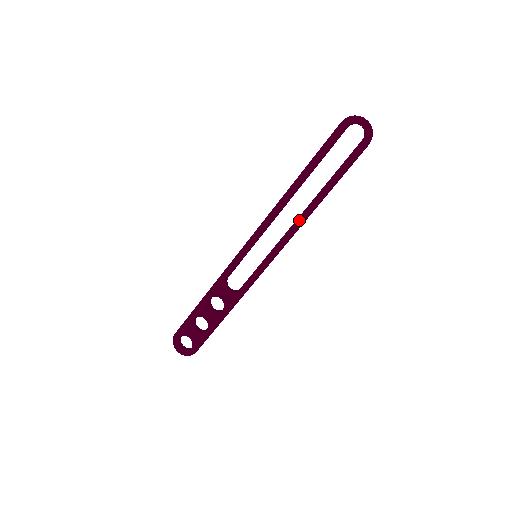
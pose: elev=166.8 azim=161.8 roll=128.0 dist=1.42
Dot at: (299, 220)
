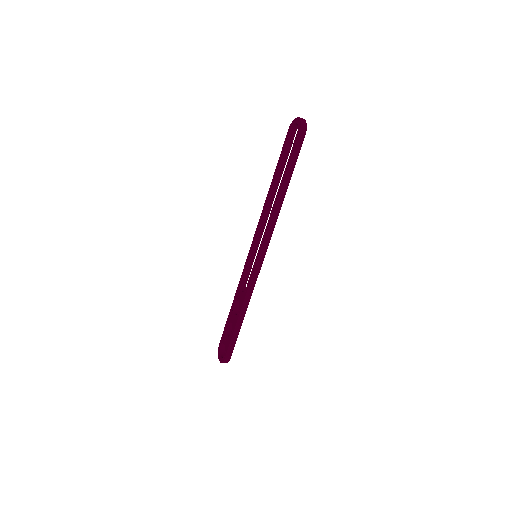
Dot at: (271, 212)
